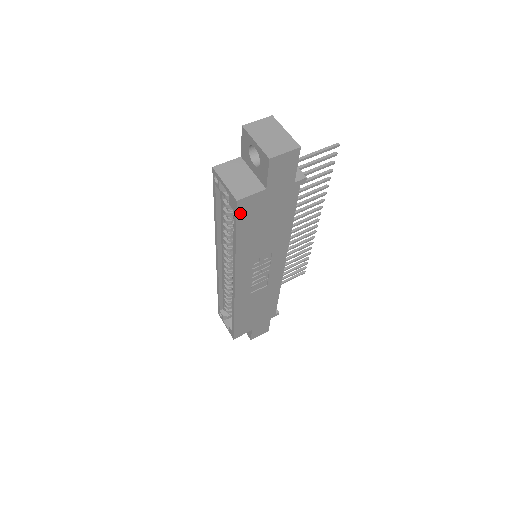
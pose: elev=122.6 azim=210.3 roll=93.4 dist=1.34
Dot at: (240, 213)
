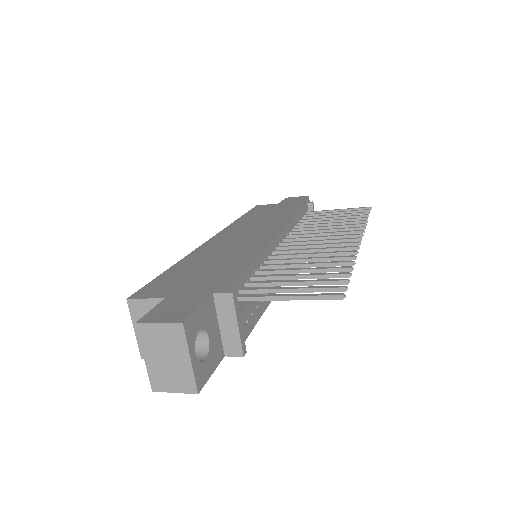
Dot at: occluded
